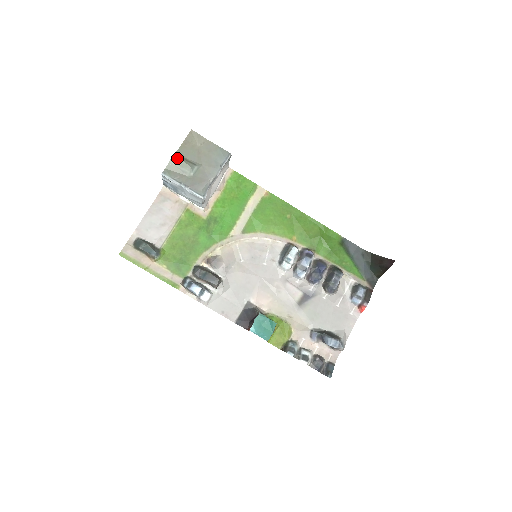
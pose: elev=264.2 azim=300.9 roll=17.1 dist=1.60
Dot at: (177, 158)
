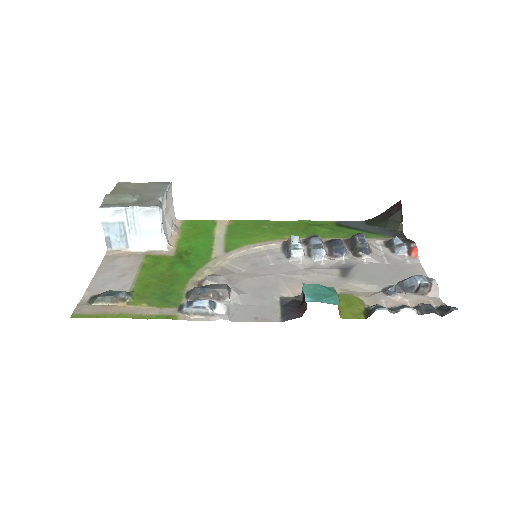
Dot at: (112, 194)
